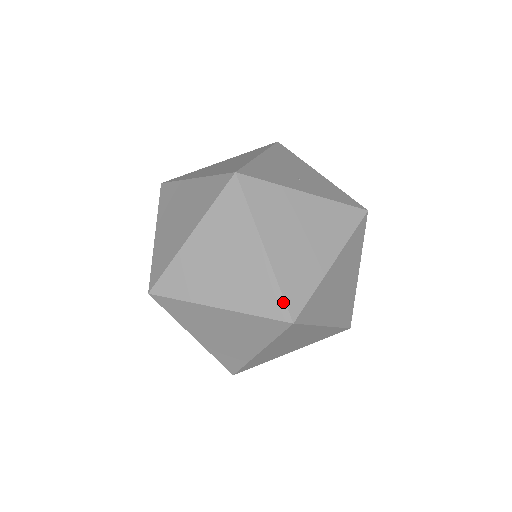
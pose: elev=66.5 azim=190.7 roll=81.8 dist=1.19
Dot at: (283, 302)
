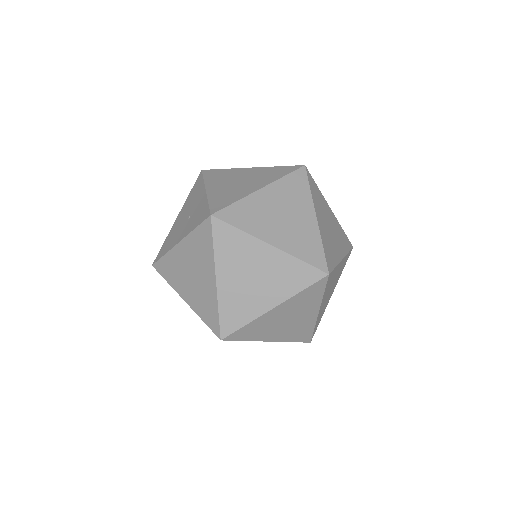
Dot at: (324, 257)
